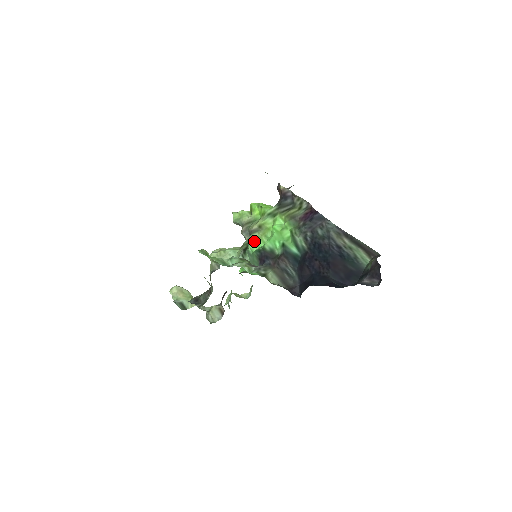
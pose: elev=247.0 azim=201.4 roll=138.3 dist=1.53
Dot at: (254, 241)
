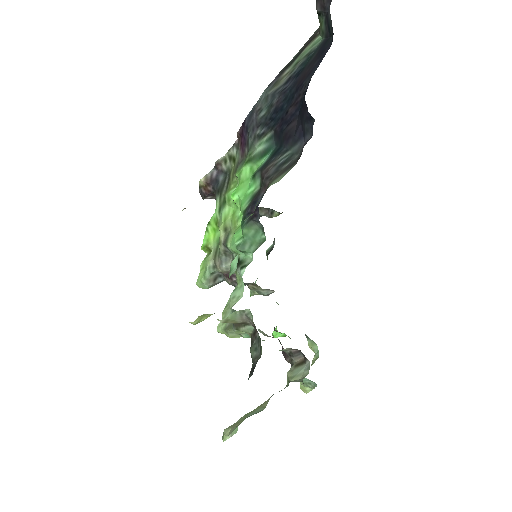
Dot at: (233, 235)
